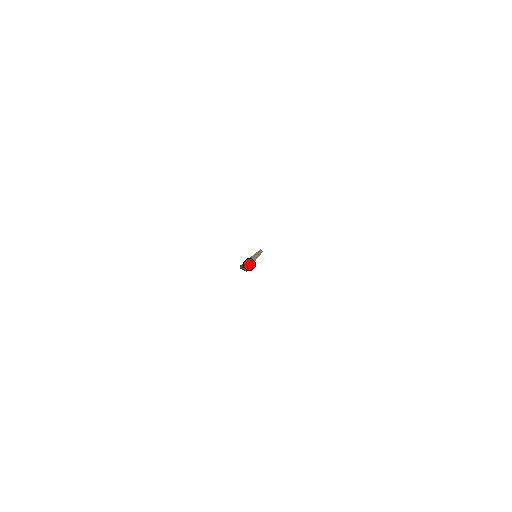
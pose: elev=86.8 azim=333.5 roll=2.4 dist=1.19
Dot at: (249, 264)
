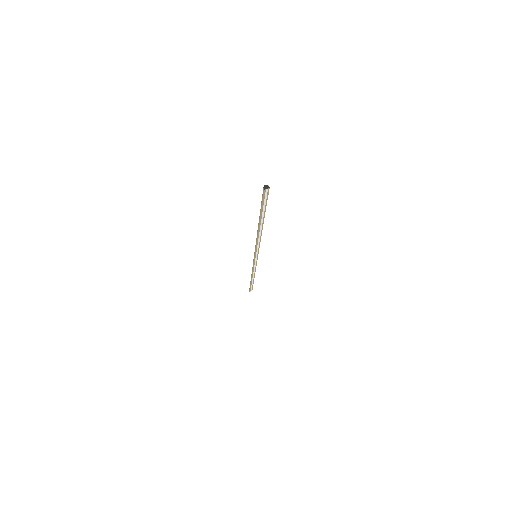
Dot at: occluded
